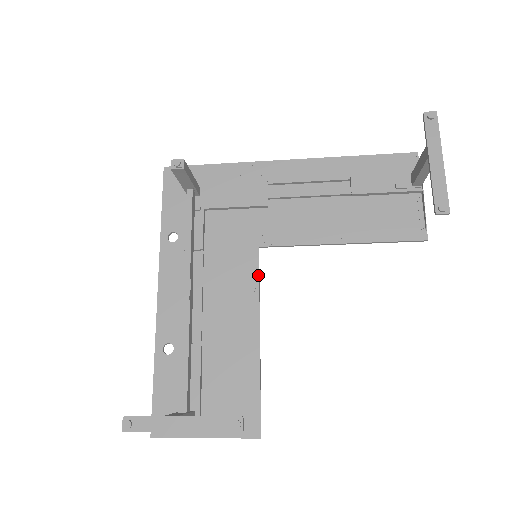
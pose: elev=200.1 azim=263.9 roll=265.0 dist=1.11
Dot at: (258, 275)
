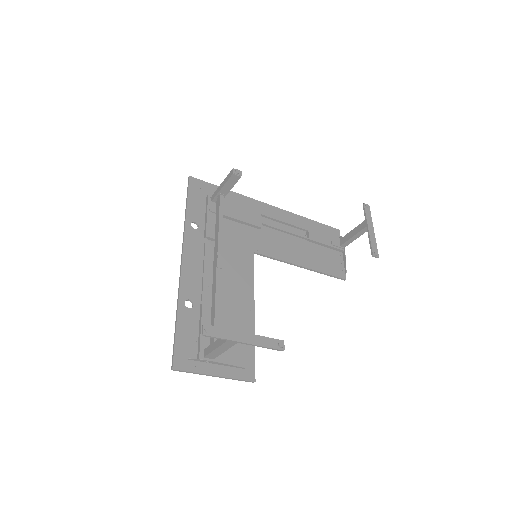
Dot at: (253, 270)
